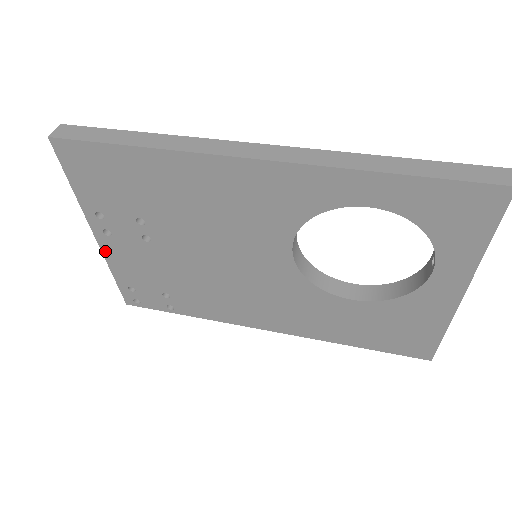
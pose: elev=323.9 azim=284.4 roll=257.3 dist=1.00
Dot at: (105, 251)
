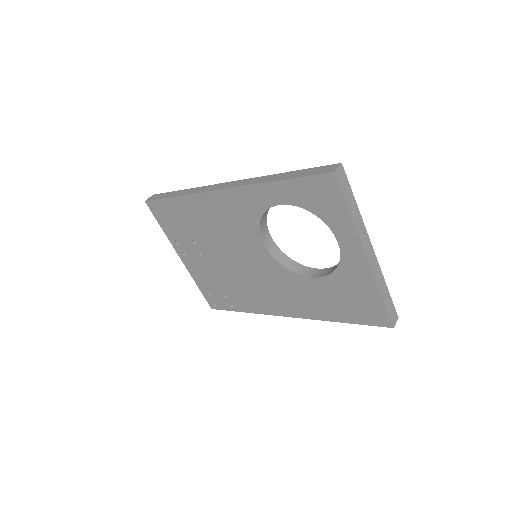
Dot at: (188, 268)
